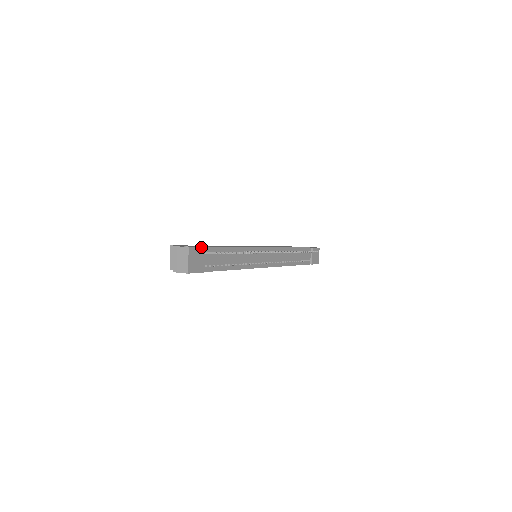
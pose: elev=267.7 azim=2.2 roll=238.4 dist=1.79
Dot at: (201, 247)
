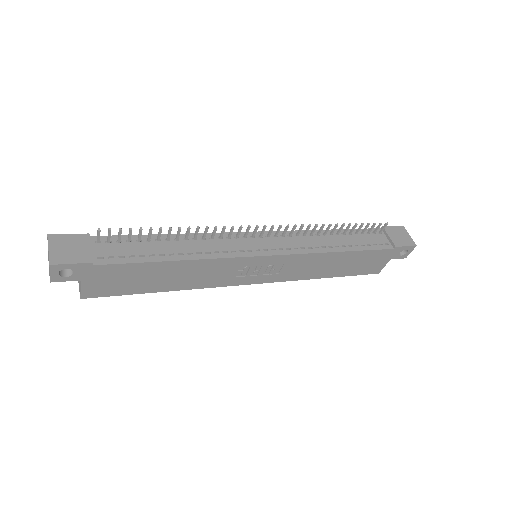
Dot at: (78, 234)
